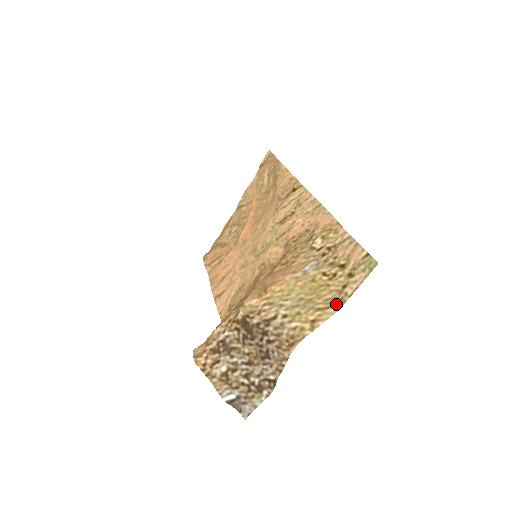
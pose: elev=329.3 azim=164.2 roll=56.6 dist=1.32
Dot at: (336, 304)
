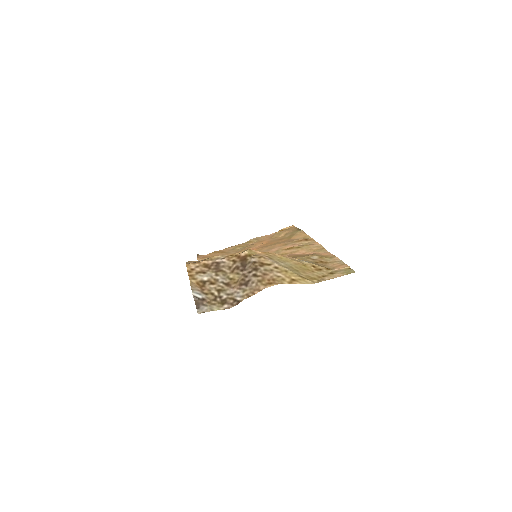
Dot at: (314, 280)
